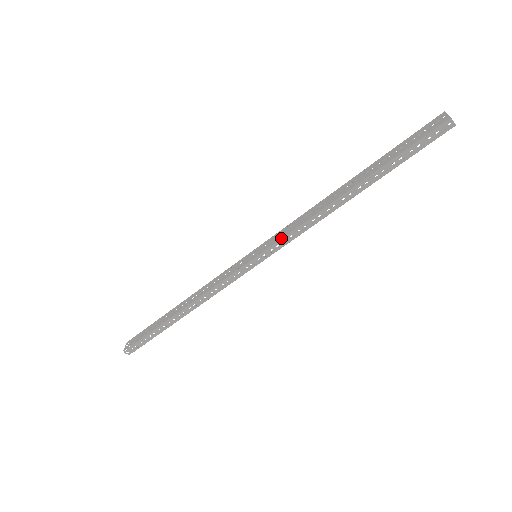
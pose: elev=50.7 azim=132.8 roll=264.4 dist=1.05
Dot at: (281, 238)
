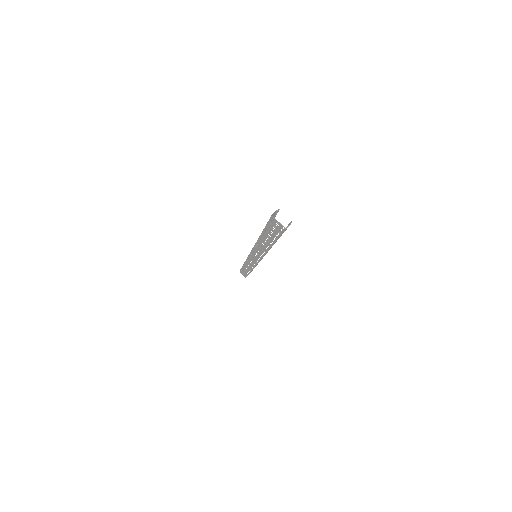
Dot at: (261, 258)
